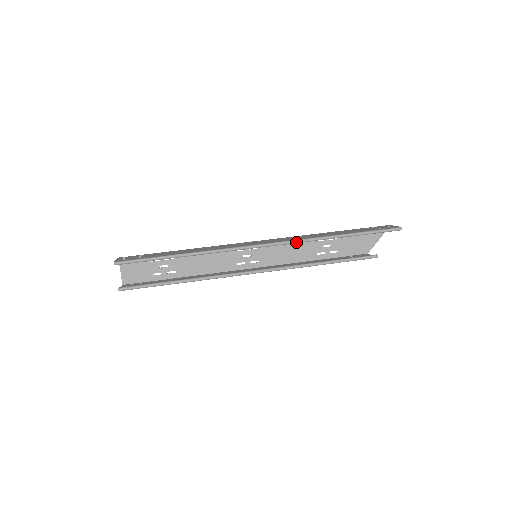
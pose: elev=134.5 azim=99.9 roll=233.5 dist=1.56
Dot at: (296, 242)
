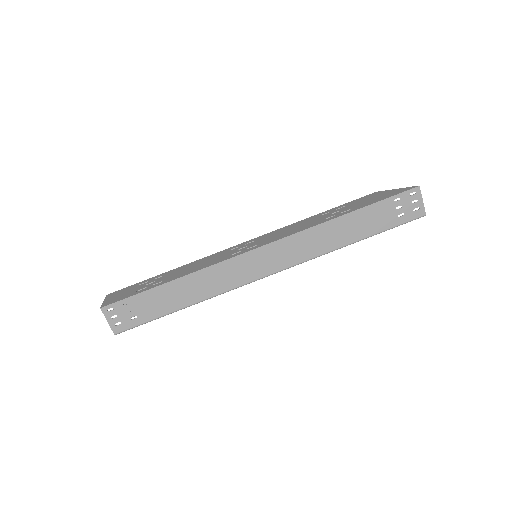
Dot at: (306, 261)
